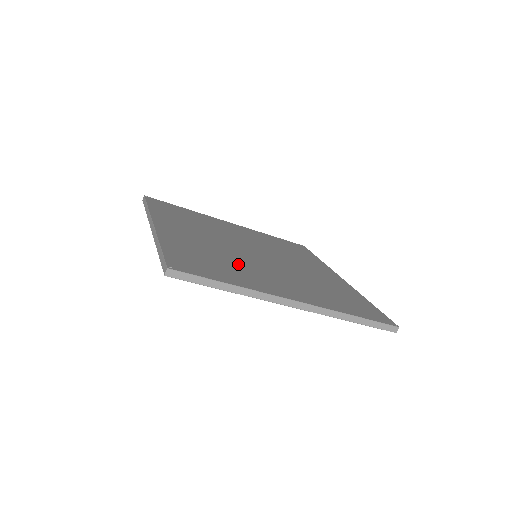
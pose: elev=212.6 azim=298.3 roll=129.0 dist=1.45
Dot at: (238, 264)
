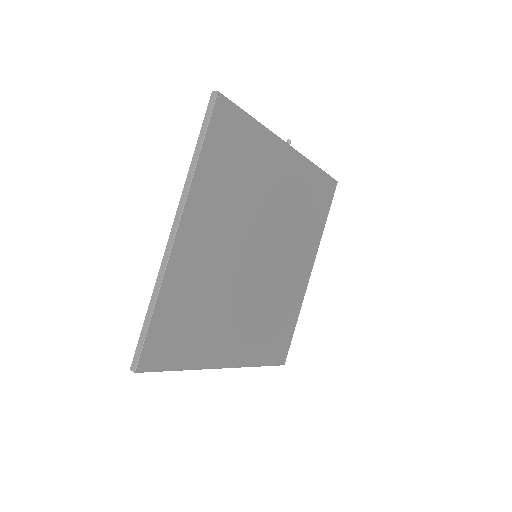
Dot at: (217, 309)
